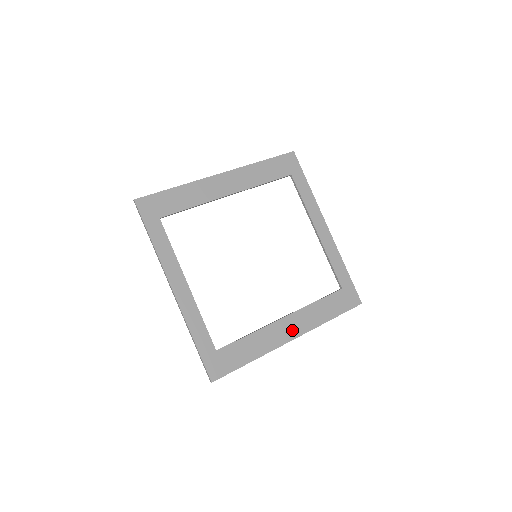
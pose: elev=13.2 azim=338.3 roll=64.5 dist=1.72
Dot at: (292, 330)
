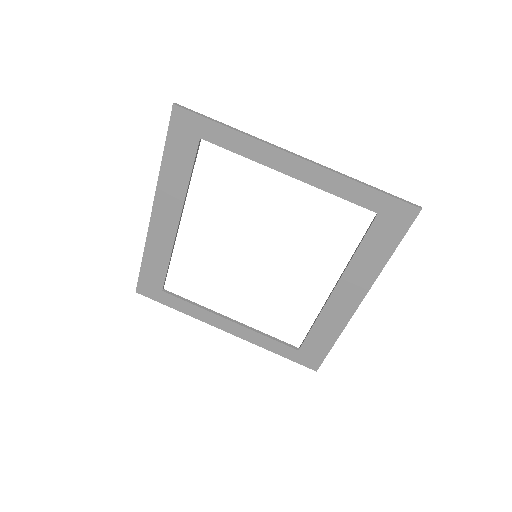
Dot at: (352, 296)
